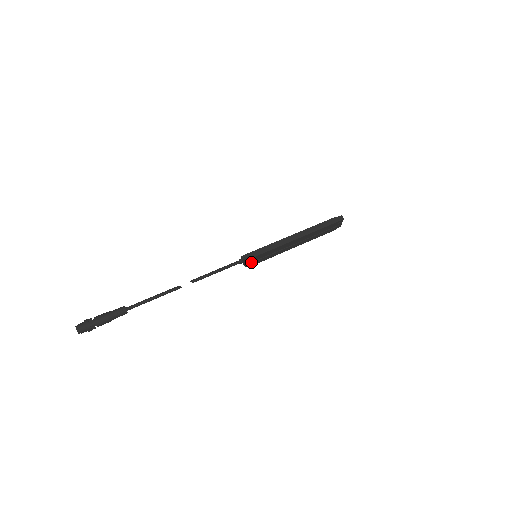
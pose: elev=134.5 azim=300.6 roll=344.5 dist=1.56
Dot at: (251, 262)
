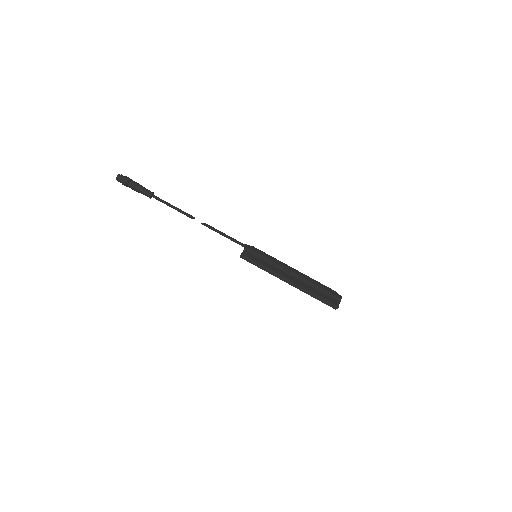
Dot at: occluded
